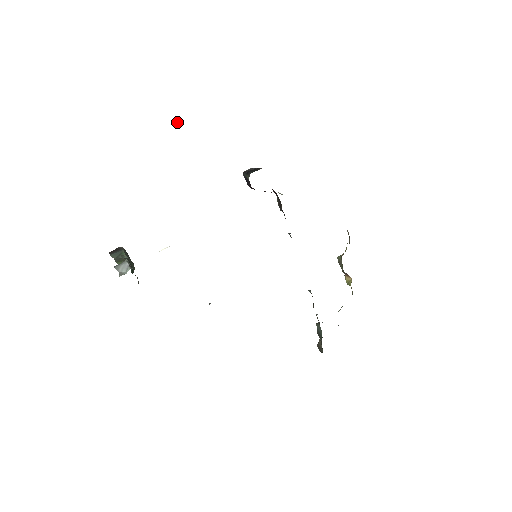
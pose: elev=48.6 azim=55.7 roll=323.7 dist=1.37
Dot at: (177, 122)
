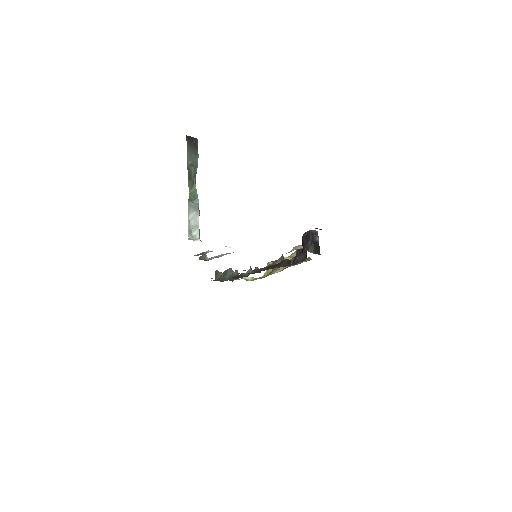
Dot at: occluded
